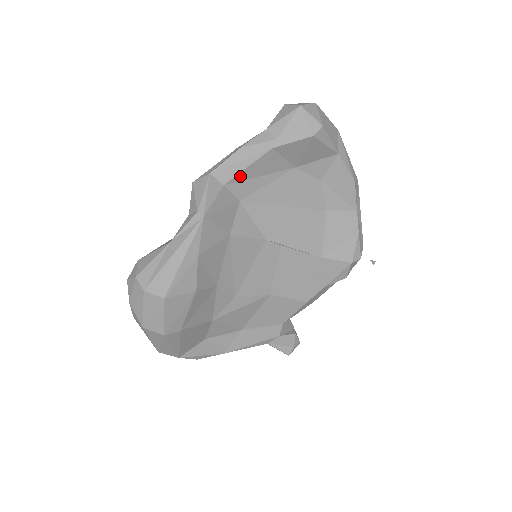
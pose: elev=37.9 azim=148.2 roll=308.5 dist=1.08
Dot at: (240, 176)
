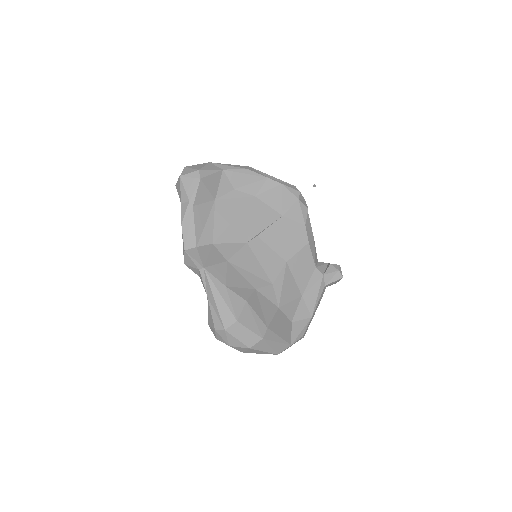
Dot at: (197, 234)
